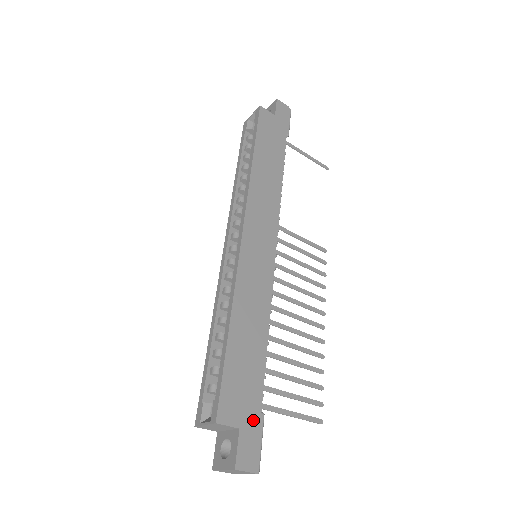
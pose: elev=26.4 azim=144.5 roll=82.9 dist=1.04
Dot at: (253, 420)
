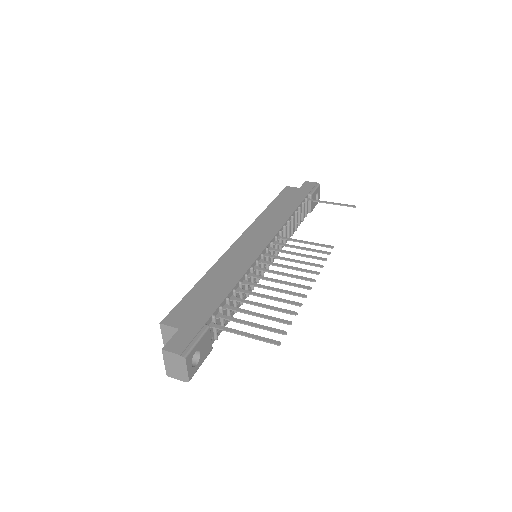
Dot at: (195, 326)
